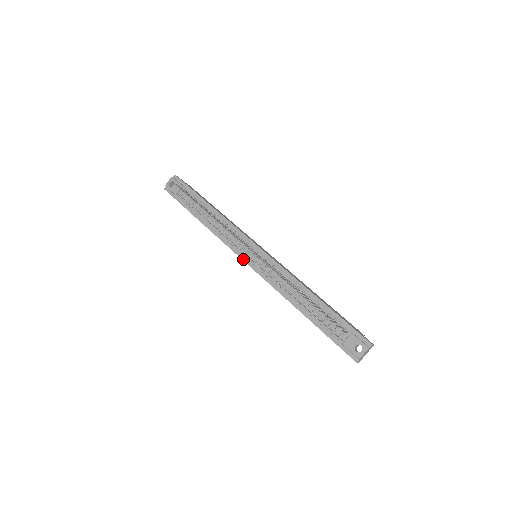
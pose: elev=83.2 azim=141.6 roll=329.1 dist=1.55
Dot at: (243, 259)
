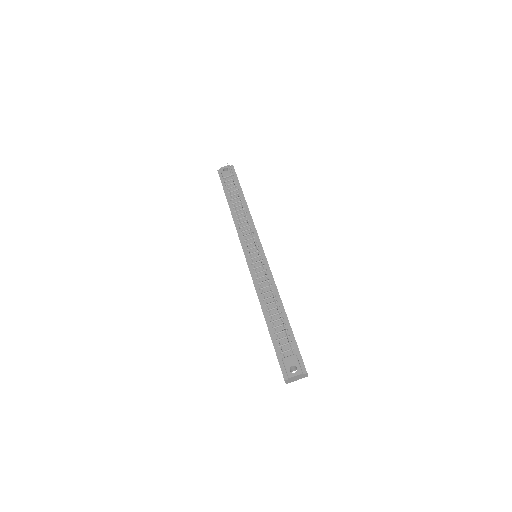
Dot at: (244, 251)
